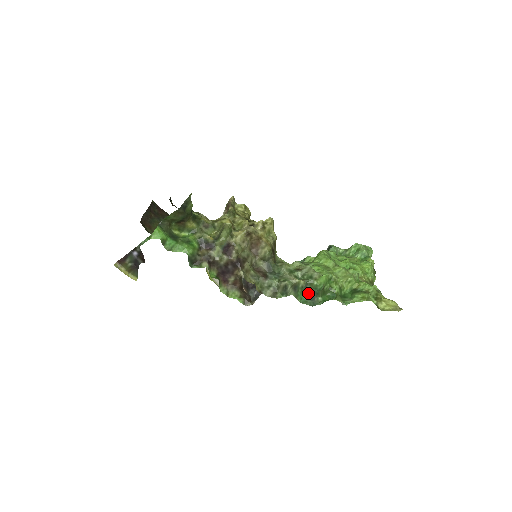
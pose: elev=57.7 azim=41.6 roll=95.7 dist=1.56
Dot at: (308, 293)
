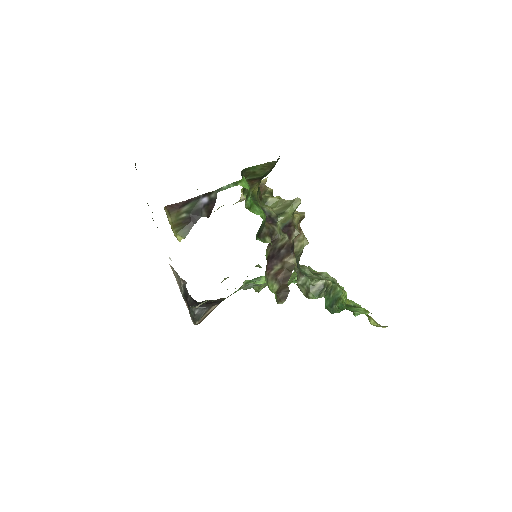
Dot at: (330, 299)
